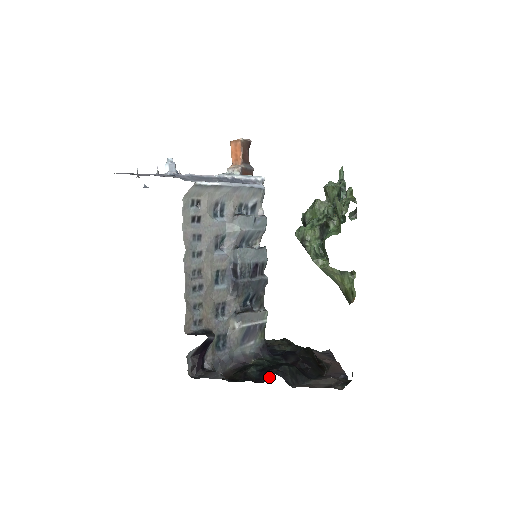
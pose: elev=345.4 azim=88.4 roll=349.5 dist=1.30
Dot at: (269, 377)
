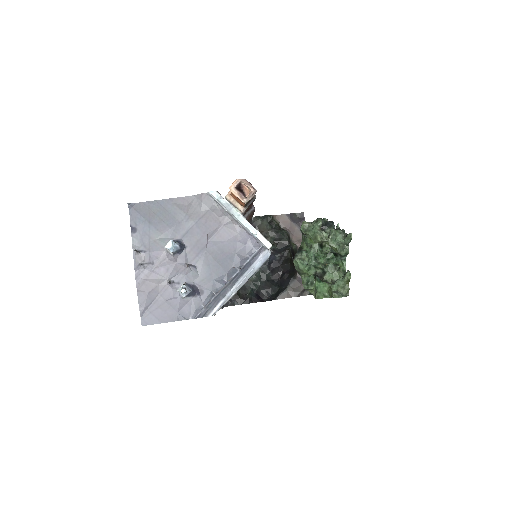
Dot at: (262, 301)
